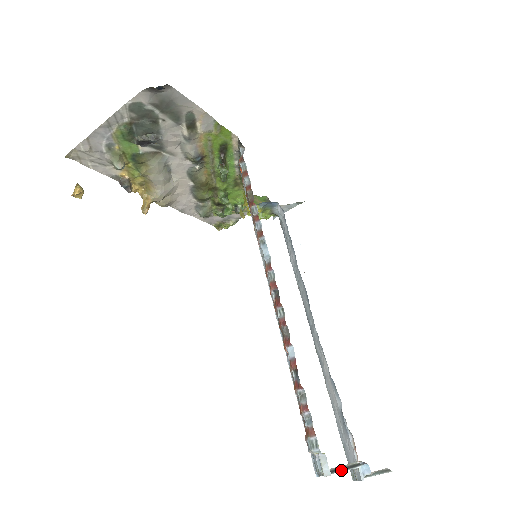
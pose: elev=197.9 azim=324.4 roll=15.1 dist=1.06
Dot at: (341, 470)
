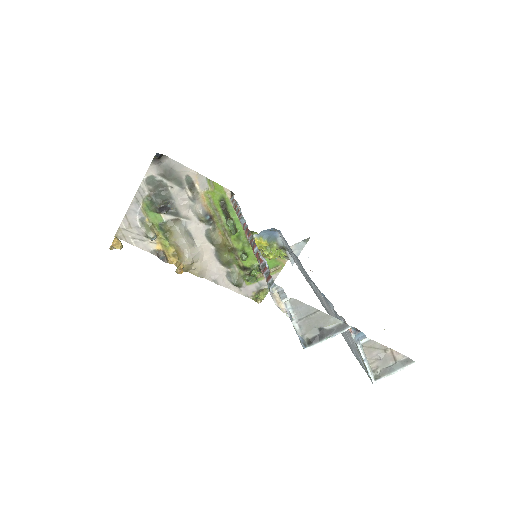
Dot at: (329, 336)
